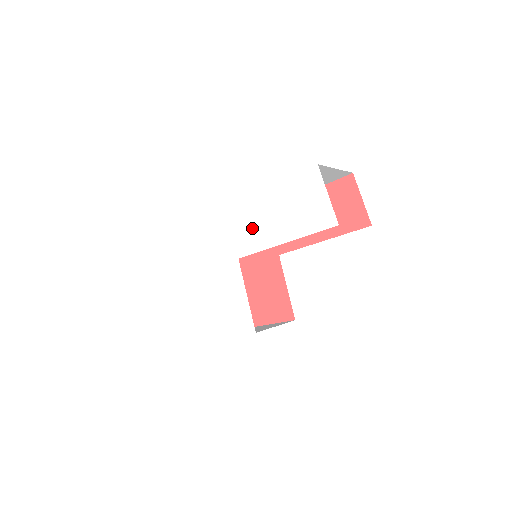
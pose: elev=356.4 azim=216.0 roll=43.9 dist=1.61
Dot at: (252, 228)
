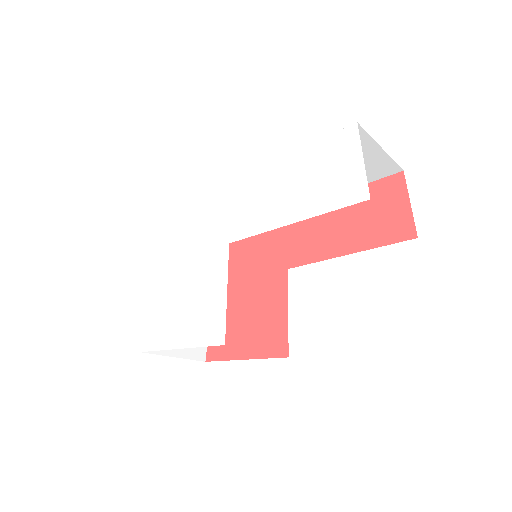
Dot at: (256, 204)
